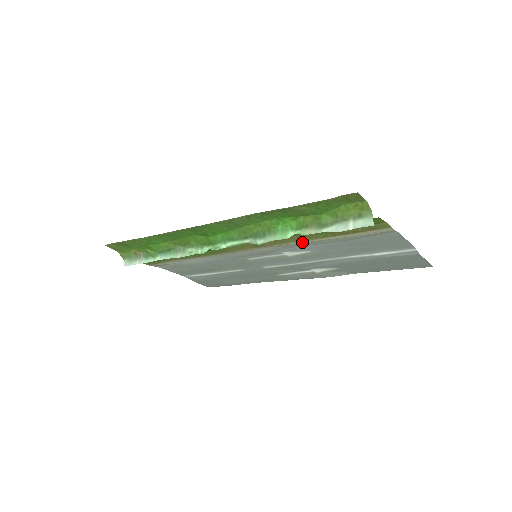
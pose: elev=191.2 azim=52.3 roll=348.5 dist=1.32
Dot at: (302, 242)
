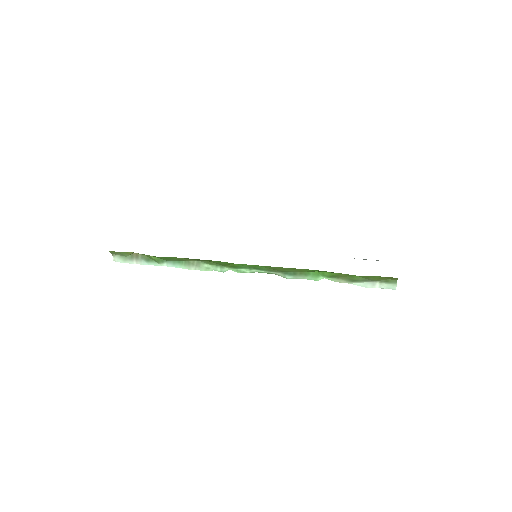
Dot at: occluded
